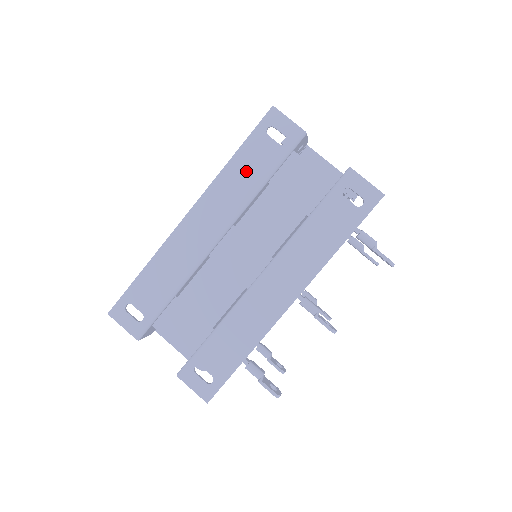
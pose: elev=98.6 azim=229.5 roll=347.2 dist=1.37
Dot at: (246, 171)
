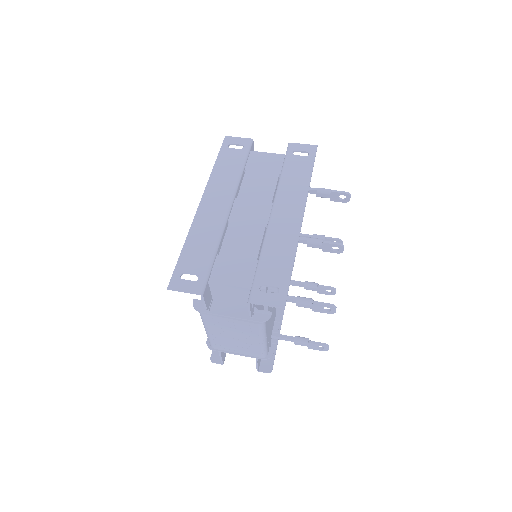
Dot at: (227, 168)
